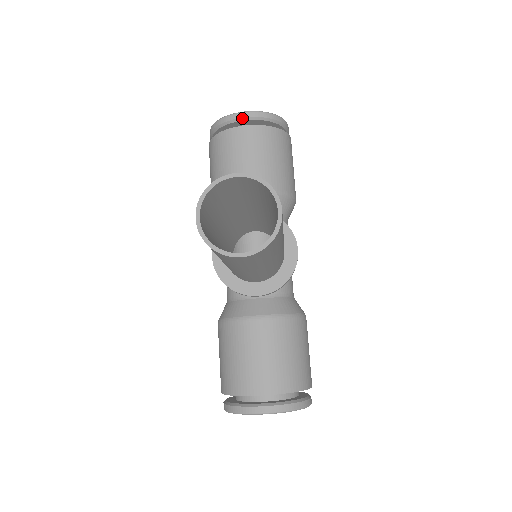
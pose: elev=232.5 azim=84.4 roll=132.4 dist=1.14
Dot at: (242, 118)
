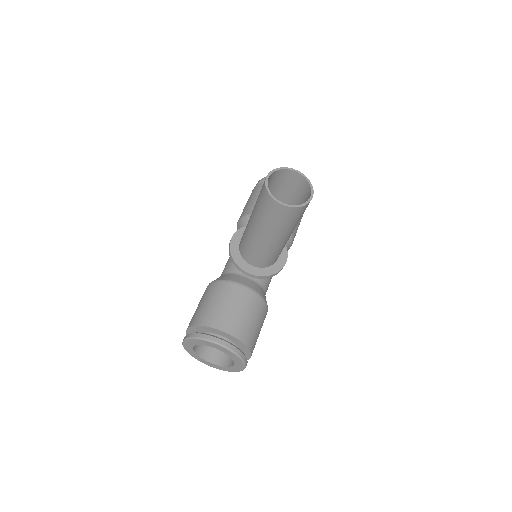
Dot at: occluded
